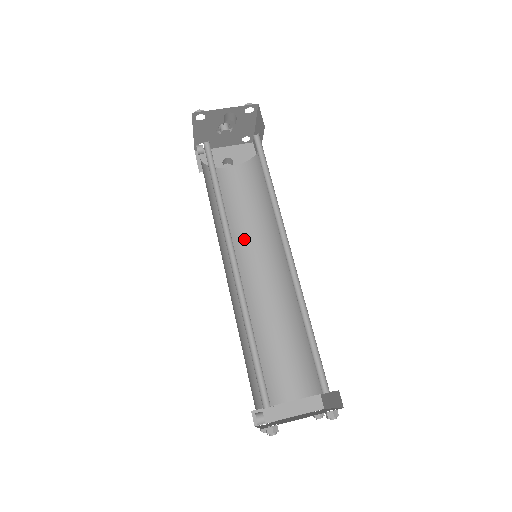
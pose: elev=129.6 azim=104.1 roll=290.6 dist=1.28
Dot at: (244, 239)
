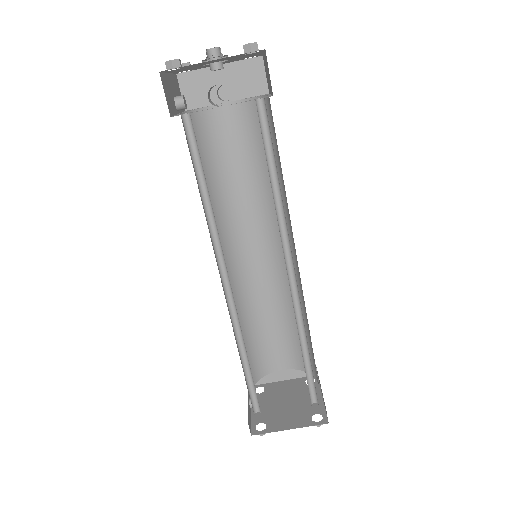
Dot at: (245, 209)
